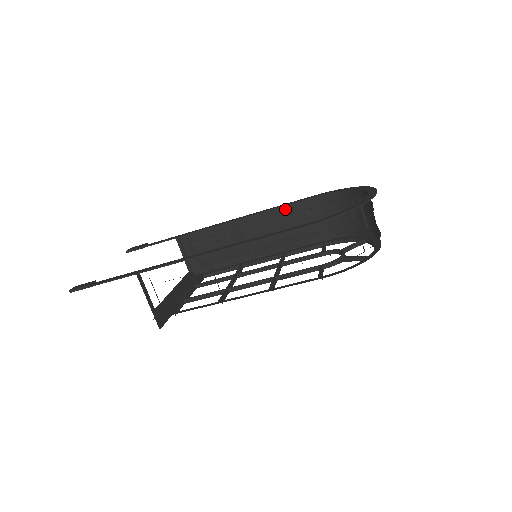
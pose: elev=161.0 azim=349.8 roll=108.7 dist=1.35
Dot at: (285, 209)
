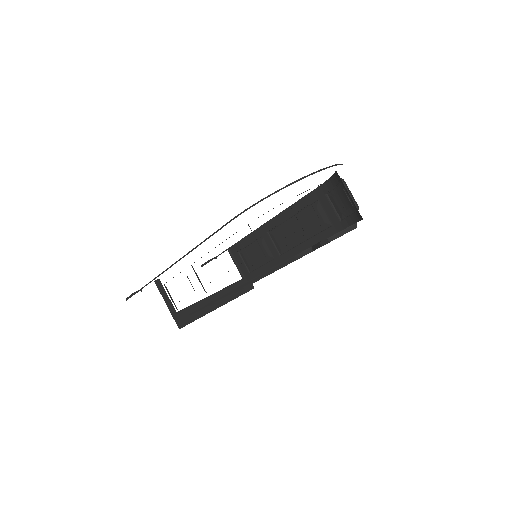
Dot at: (297, 206)
